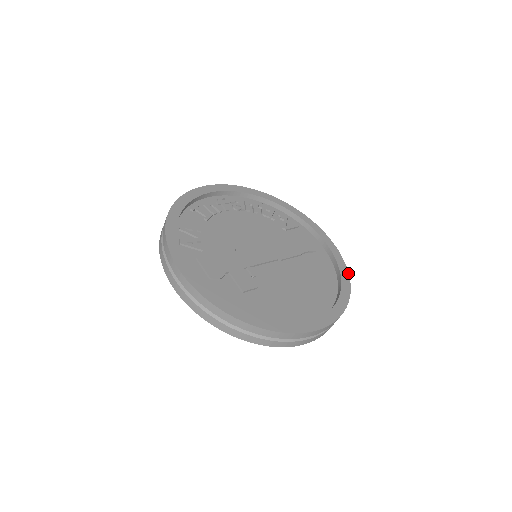
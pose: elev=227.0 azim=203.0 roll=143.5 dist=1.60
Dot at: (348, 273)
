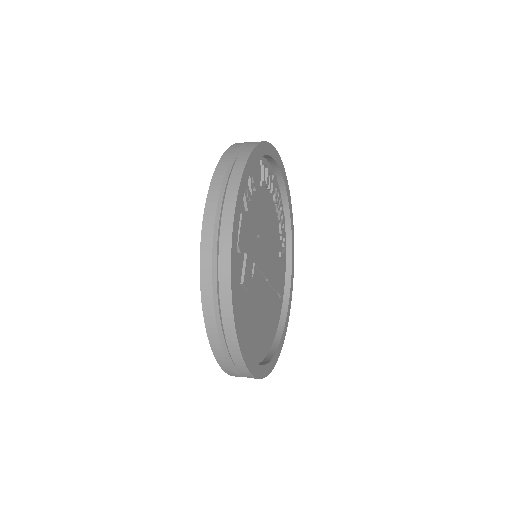
Dot at: occluded
